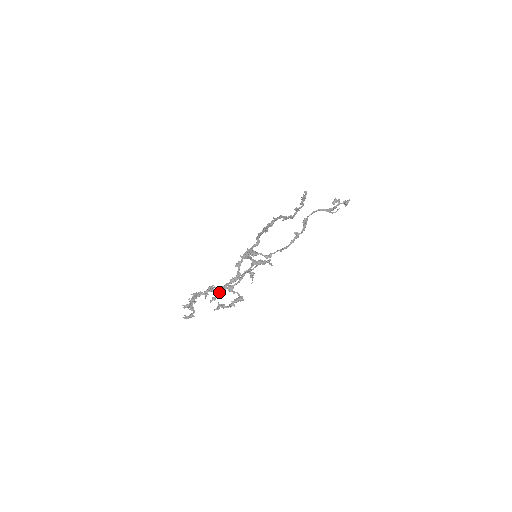
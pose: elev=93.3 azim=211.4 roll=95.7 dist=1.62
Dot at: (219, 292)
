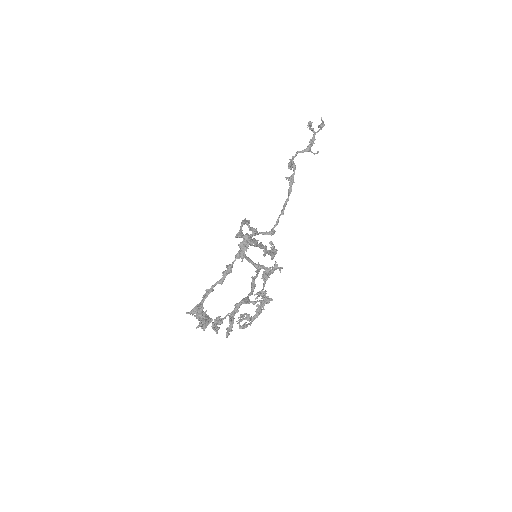
Dot at: (232, 319)
